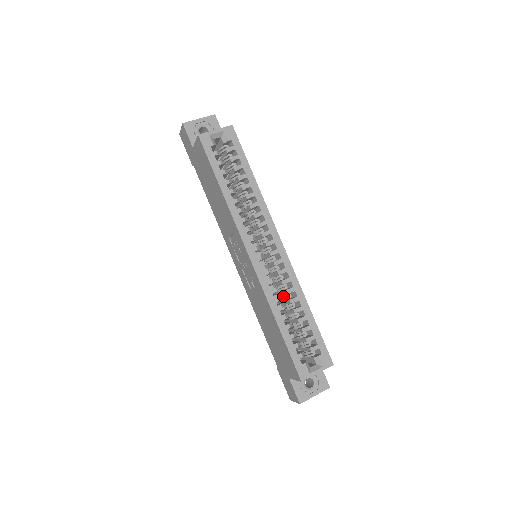
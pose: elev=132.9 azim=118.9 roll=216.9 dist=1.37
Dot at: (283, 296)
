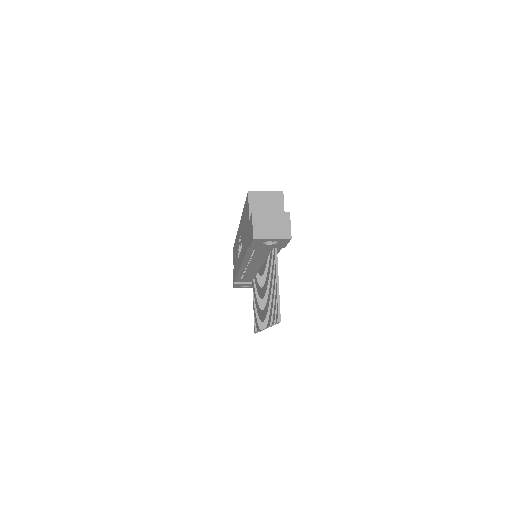
Dot at: occluded
